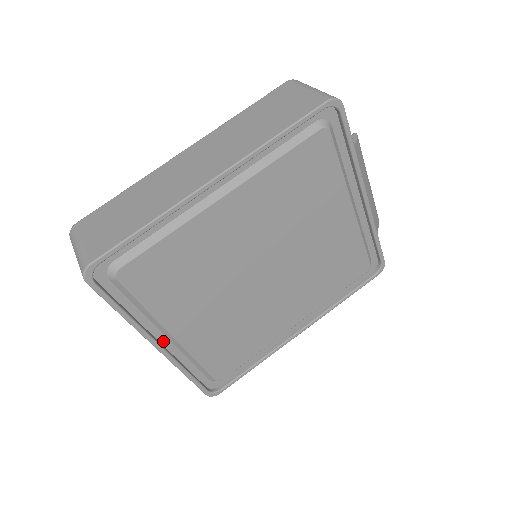
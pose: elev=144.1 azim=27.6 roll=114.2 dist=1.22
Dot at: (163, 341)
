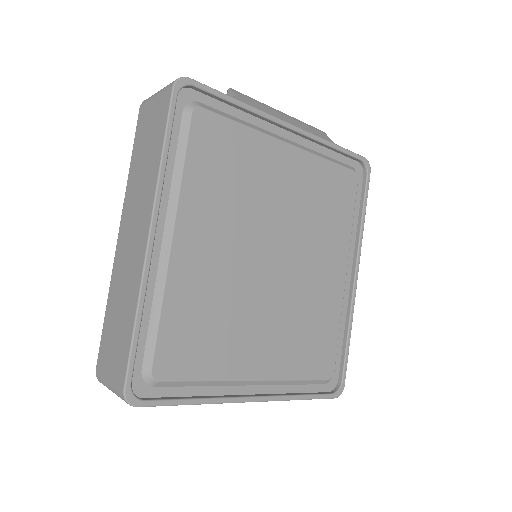
Dot at: (251, 391)
